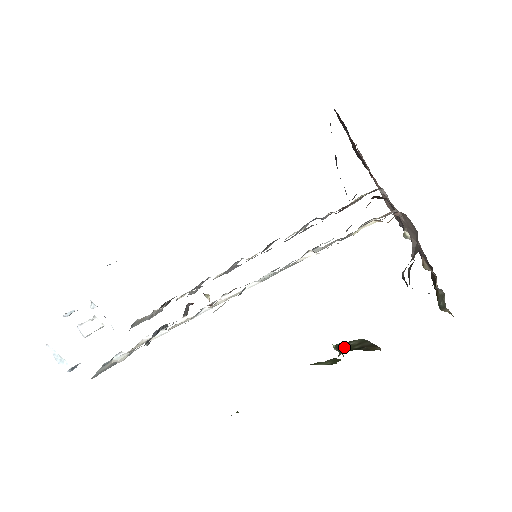
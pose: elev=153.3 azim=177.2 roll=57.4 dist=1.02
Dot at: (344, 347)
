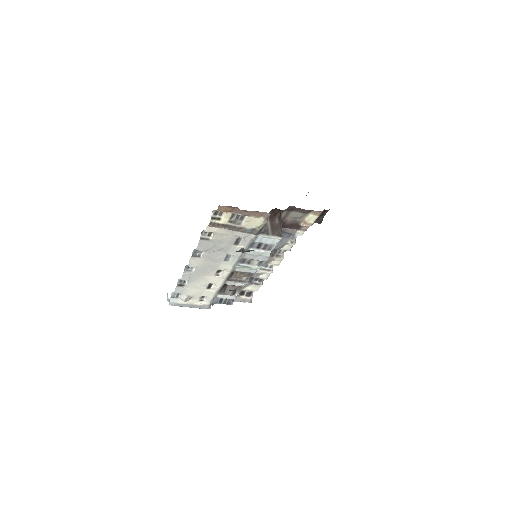
Dot at: occluded
